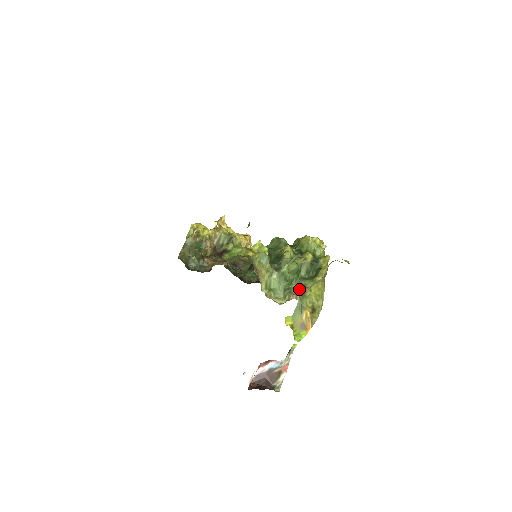
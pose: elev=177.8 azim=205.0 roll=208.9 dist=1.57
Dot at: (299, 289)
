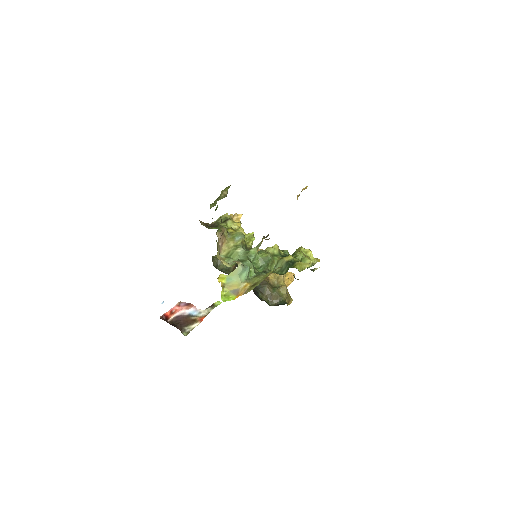
Dot at: (259, 272)
